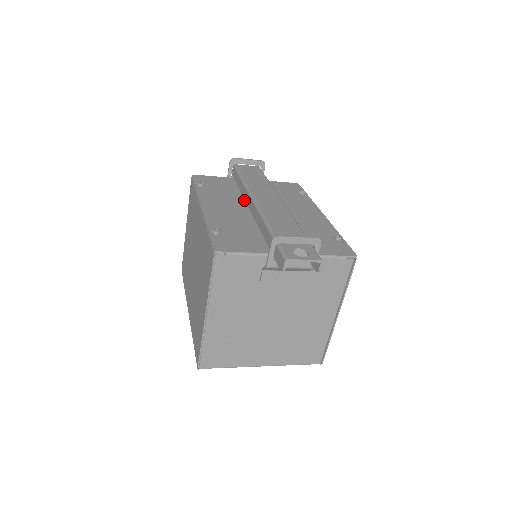
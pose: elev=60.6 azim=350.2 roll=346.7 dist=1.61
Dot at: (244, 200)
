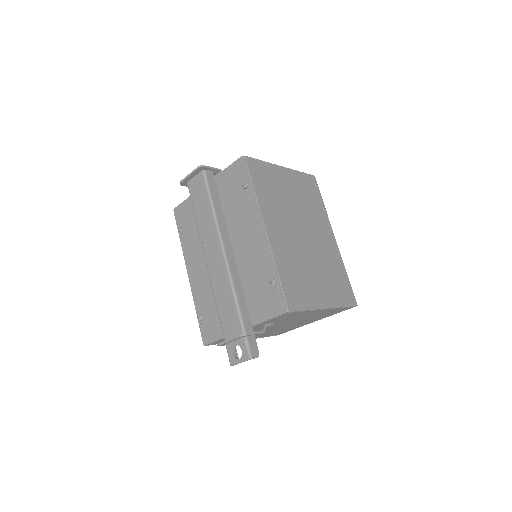
Dot at: occluded
